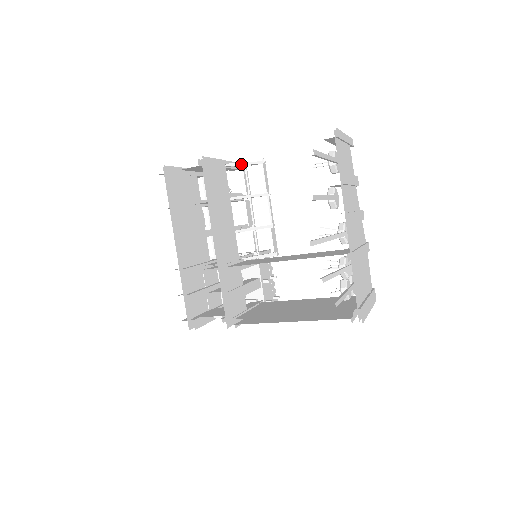
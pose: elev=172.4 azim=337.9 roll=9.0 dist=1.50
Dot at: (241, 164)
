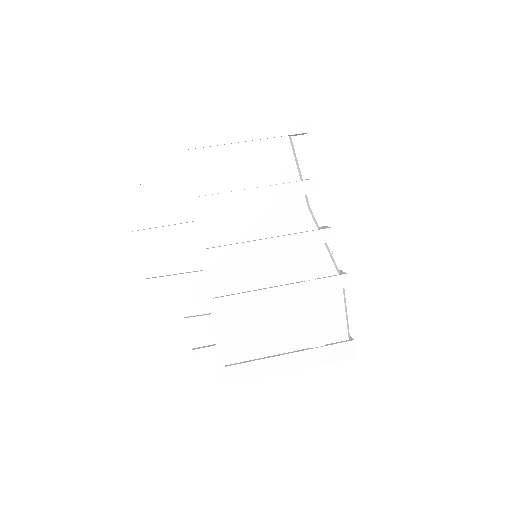
Dot at: occluded
